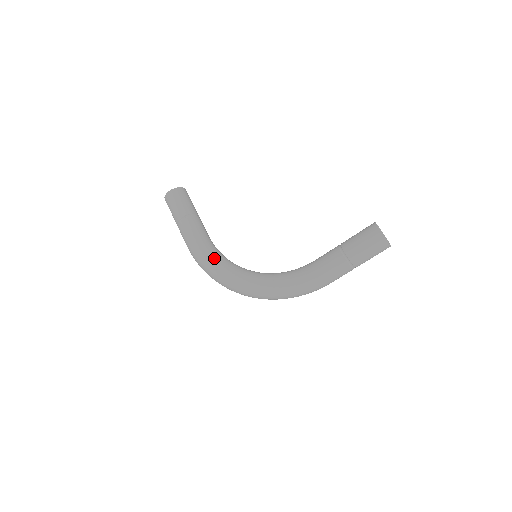
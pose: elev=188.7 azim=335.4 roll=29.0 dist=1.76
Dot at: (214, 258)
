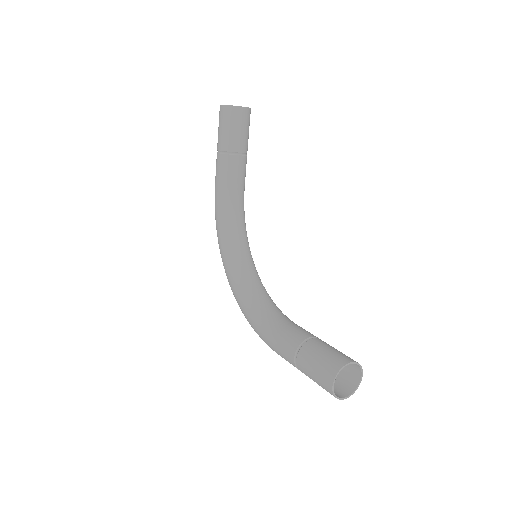
Dot at: (223, 223)
